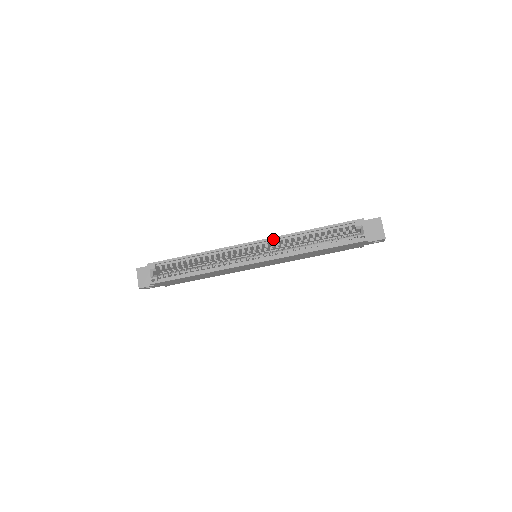
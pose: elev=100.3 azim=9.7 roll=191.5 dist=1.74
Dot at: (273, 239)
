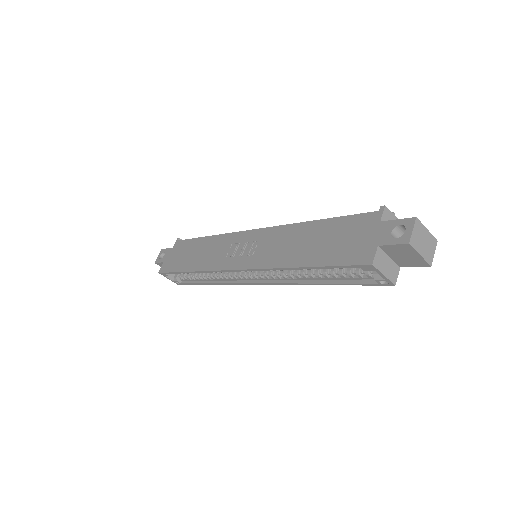
Dot at: (258, 270)
